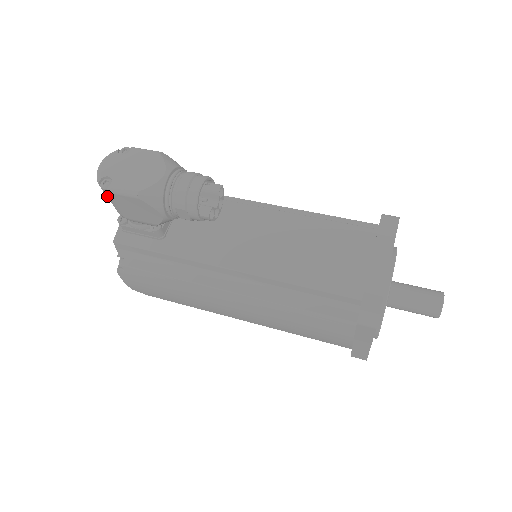
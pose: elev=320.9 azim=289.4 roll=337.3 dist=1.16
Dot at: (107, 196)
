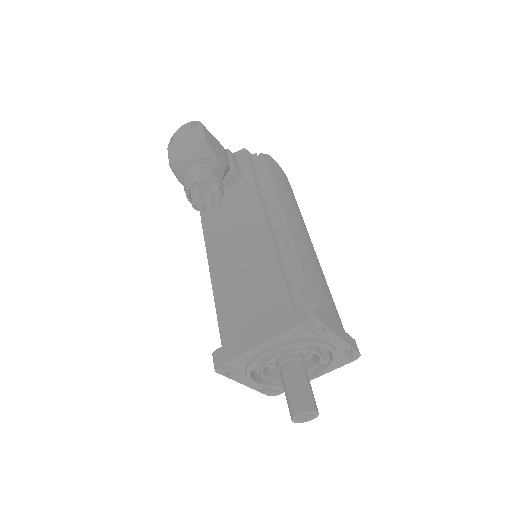
Dot at: occluded
